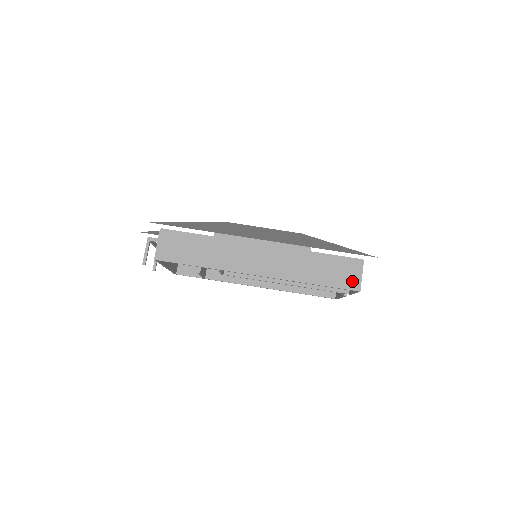
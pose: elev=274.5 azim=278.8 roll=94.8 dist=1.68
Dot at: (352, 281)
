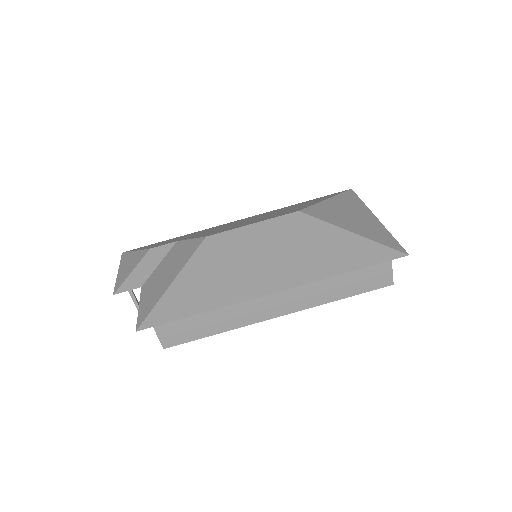
Dot at: (382, 279)
